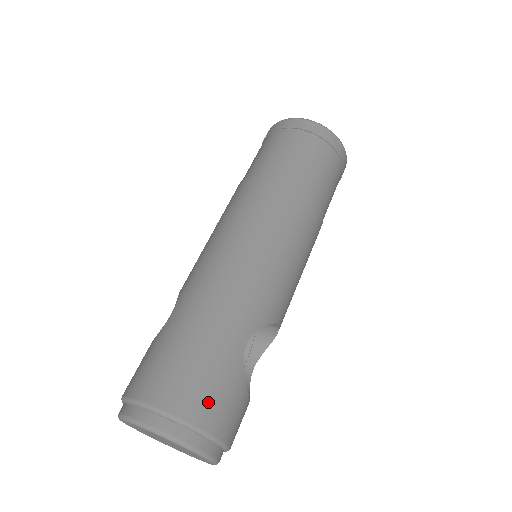
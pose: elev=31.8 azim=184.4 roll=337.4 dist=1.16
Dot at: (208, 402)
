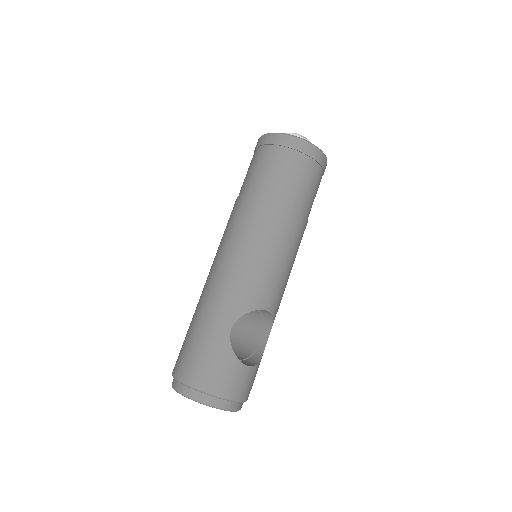
Dot at: (206, 373)
